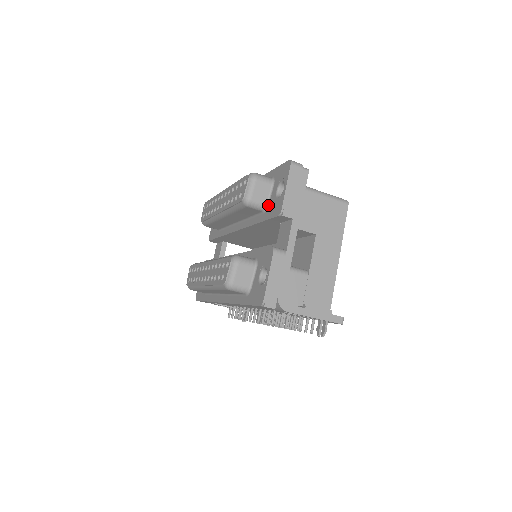
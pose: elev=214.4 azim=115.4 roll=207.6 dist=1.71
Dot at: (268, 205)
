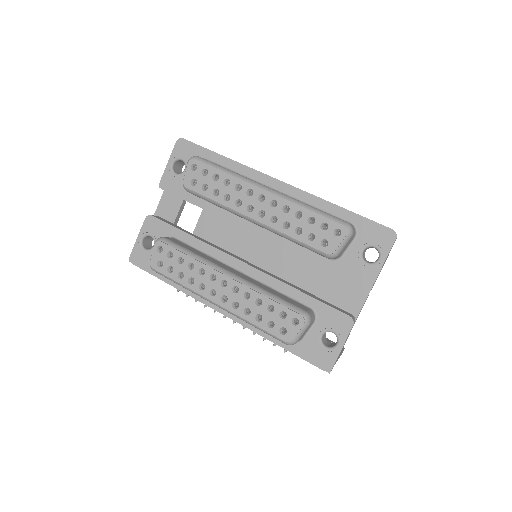
Dot at: (342, 257)
